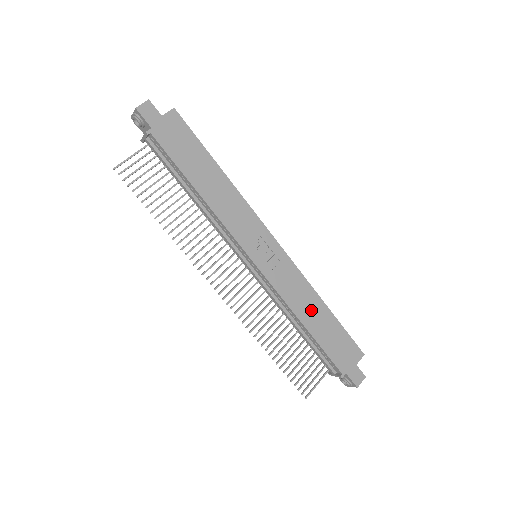
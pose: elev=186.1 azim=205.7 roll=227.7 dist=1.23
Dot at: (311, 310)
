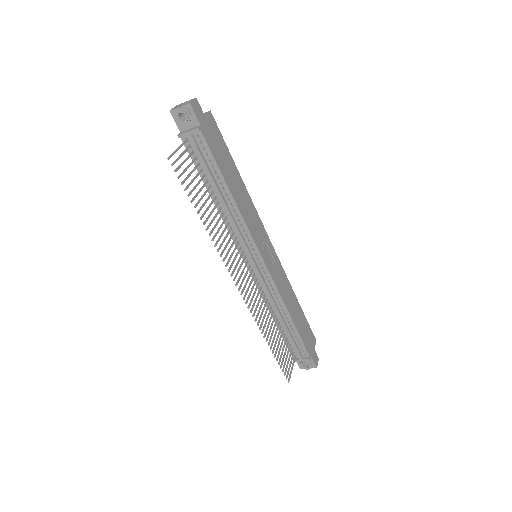
Dot at: (292, 303)
